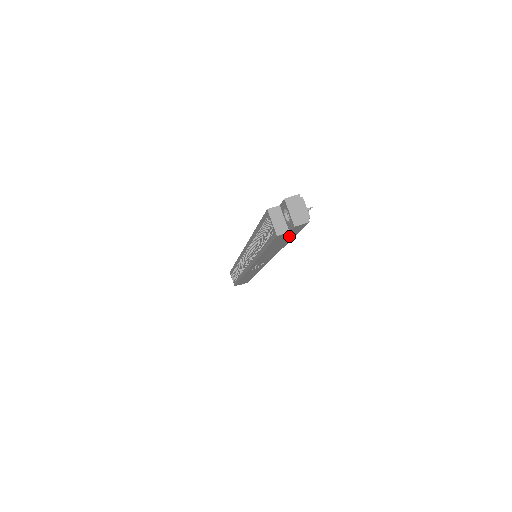
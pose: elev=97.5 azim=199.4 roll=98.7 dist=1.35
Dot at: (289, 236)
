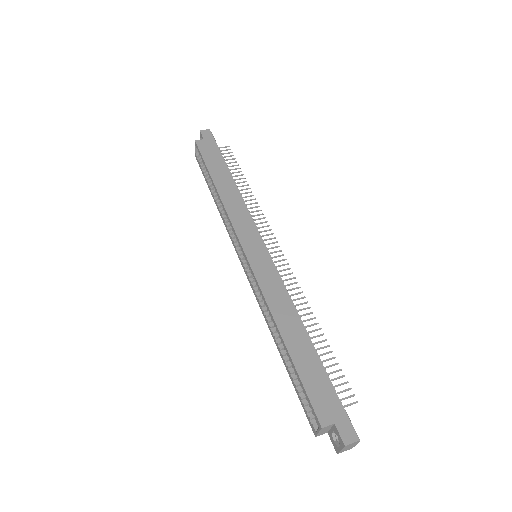
Dot at: occluded
